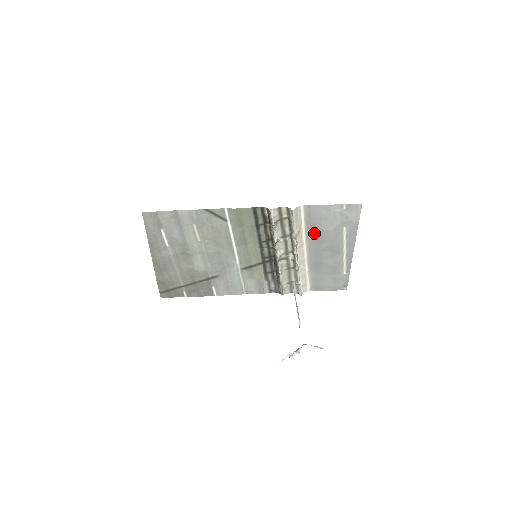
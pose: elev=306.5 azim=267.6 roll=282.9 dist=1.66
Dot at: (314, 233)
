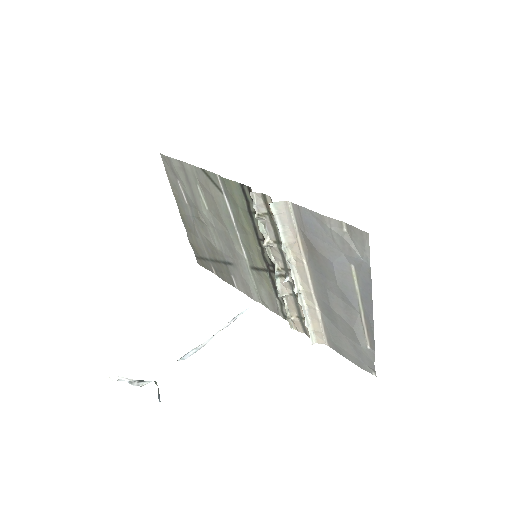
Dot at: (313, 255)
